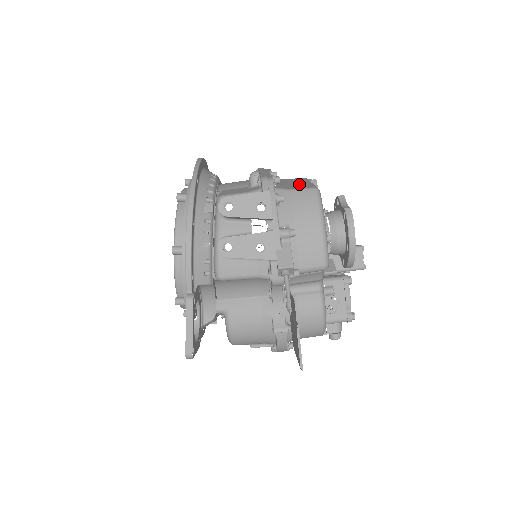
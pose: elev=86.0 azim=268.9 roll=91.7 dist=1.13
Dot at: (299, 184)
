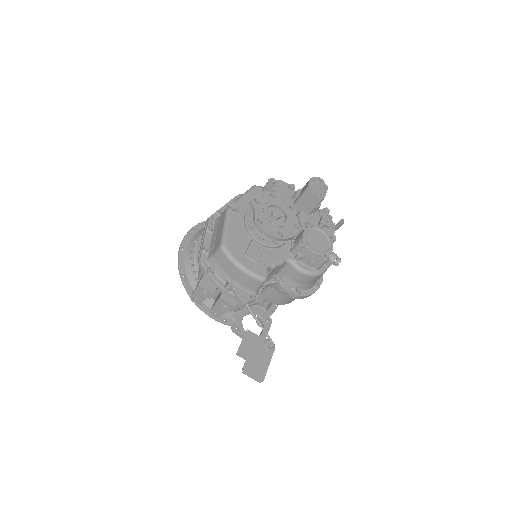
Dot at: (218, 237)
